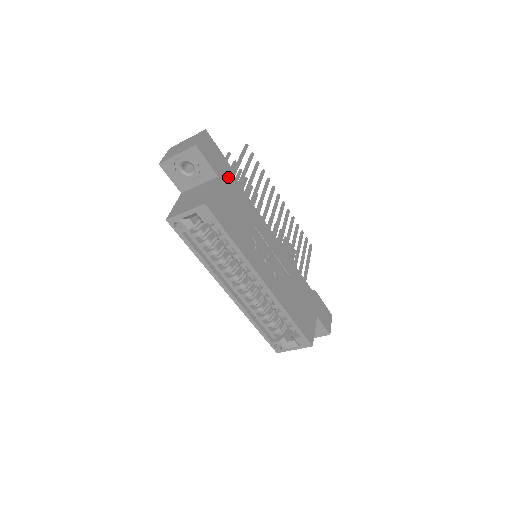
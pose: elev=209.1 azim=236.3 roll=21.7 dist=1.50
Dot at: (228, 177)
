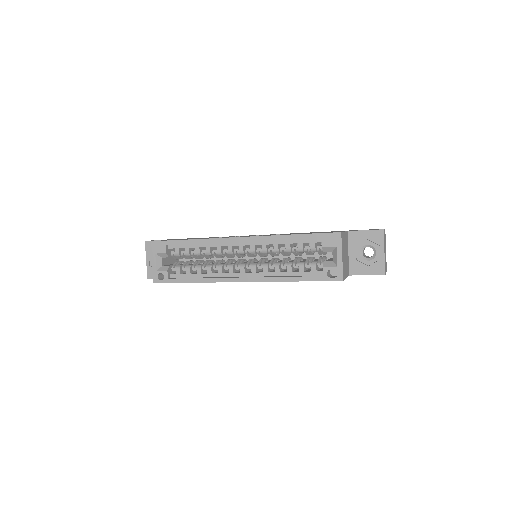
Dot at: occluded
